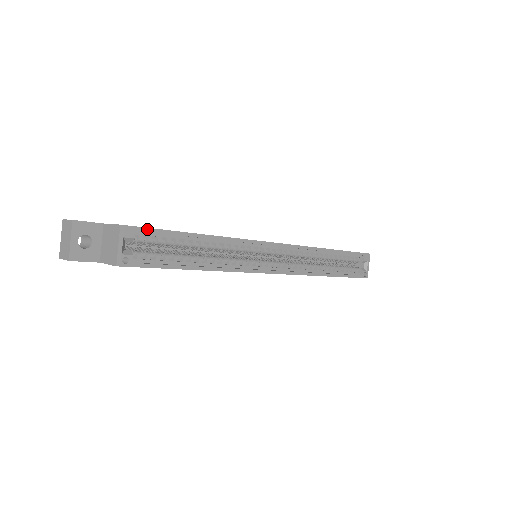
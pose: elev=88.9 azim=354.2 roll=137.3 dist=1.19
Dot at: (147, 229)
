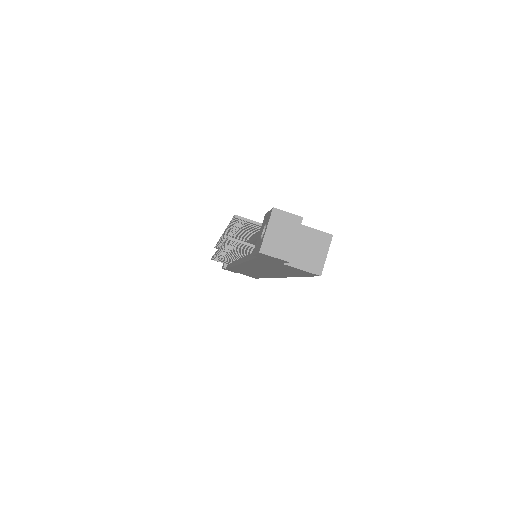
Dot at: occluded
